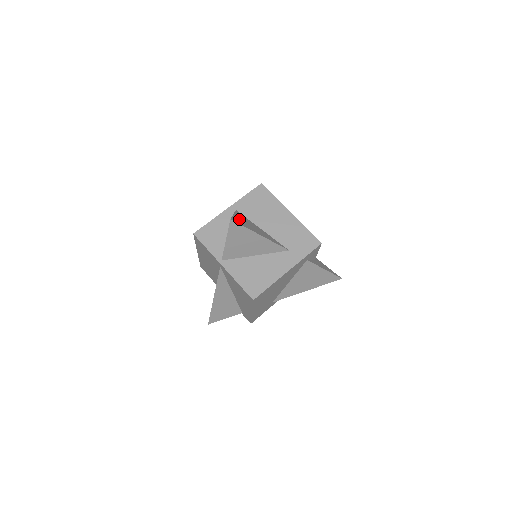
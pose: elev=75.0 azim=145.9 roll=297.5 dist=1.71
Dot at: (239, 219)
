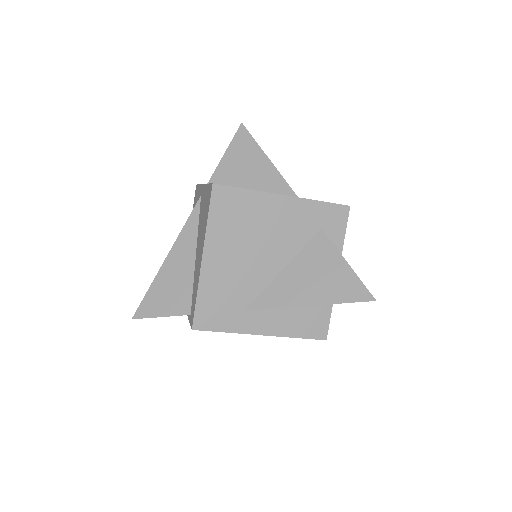
Dot at: occluded
